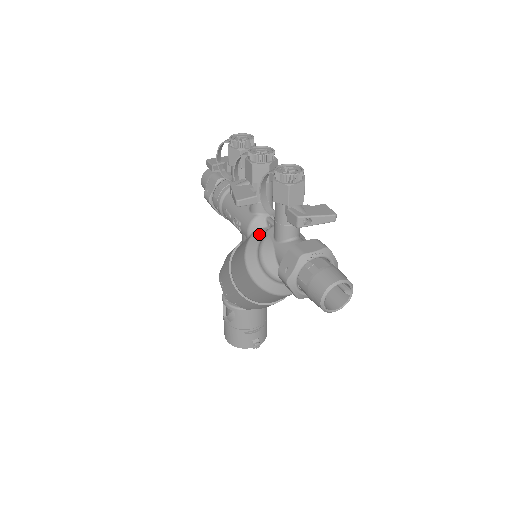
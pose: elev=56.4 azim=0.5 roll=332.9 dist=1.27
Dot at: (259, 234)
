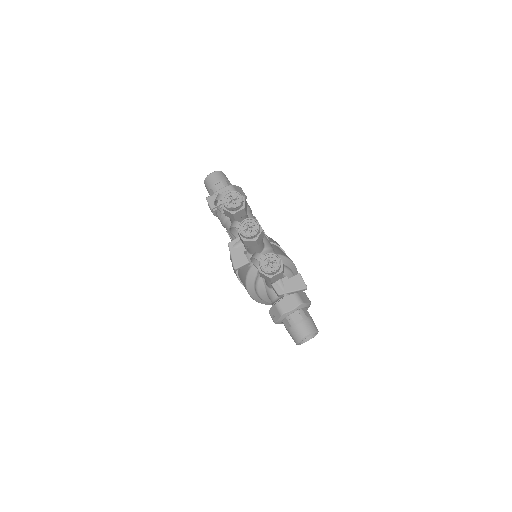
Dot at: (255, 270)
